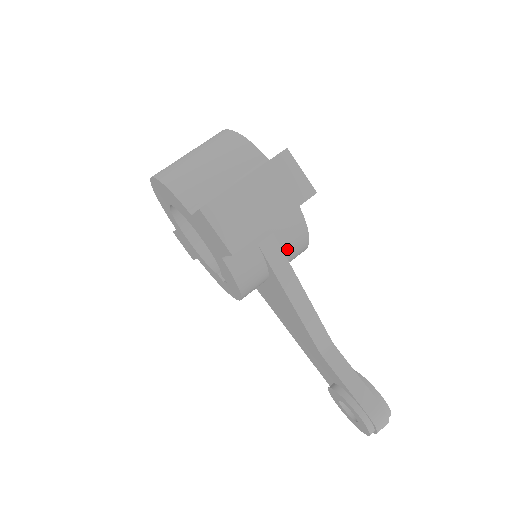
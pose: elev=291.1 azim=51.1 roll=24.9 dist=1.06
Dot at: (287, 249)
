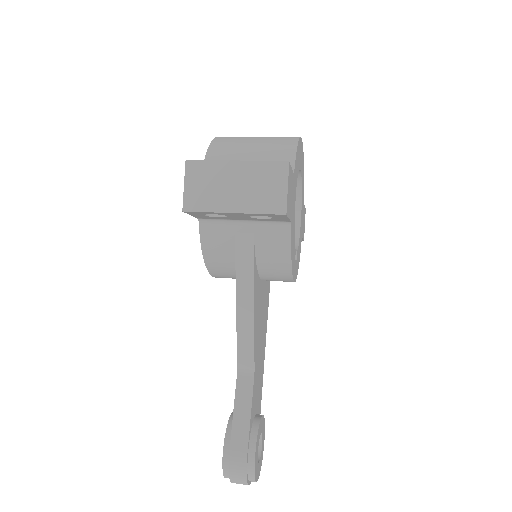
Dot at: (263, 259)
